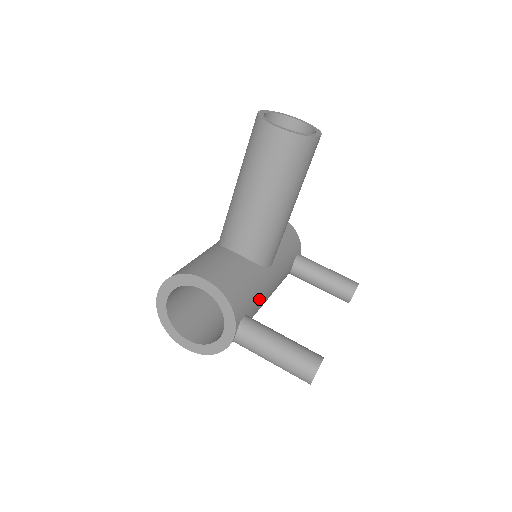
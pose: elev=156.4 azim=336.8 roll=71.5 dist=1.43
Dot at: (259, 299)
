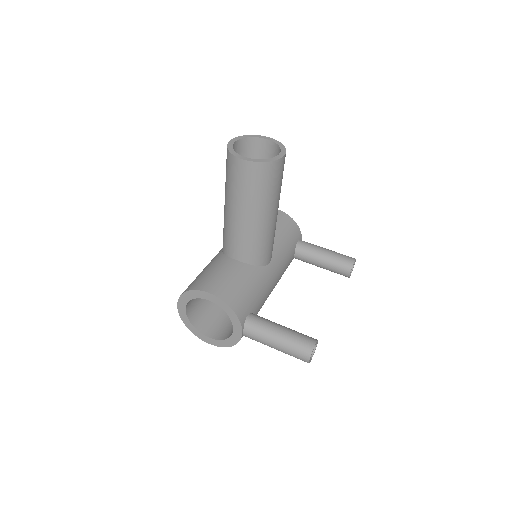
Dot at: (262, 295)
